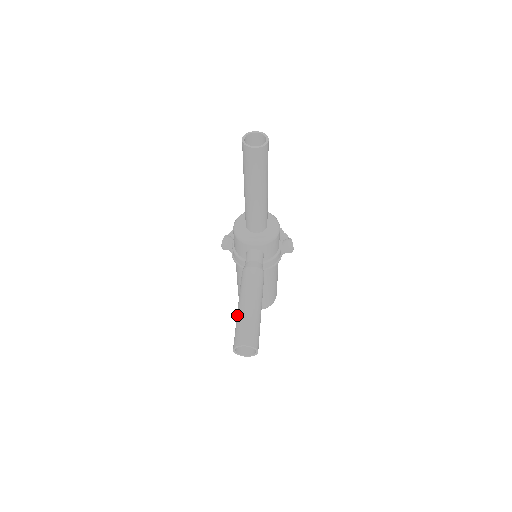
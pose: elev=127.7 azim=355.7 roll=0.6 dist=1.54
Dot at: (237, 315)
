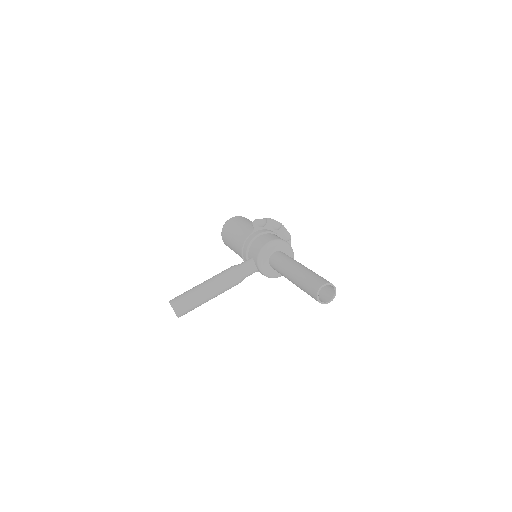
Dot at: (196, 290)
